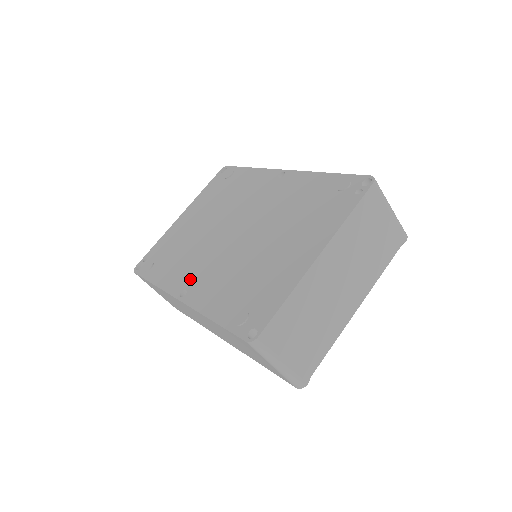
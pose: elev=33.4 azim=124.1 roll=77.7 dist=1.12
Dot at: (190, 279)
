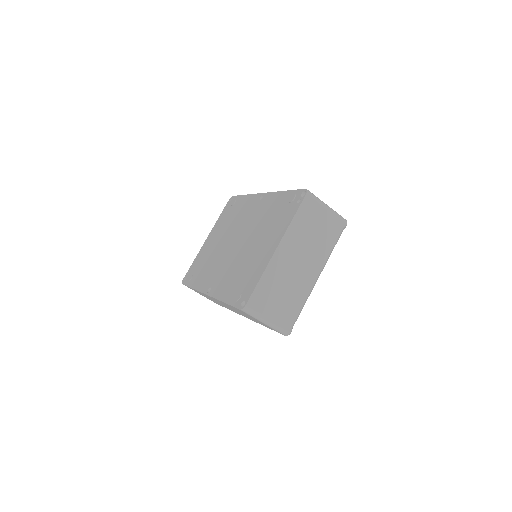
Dot at: (212, 280)
